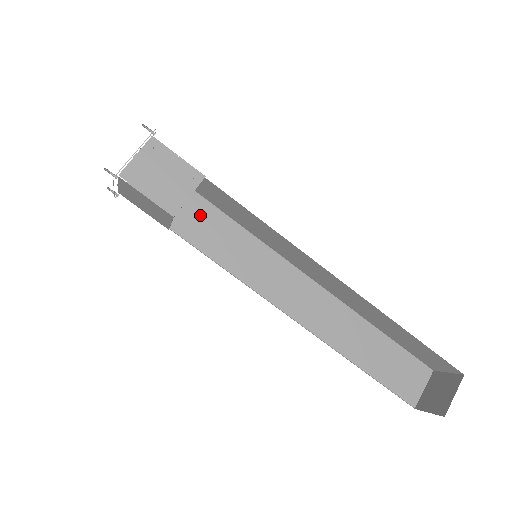
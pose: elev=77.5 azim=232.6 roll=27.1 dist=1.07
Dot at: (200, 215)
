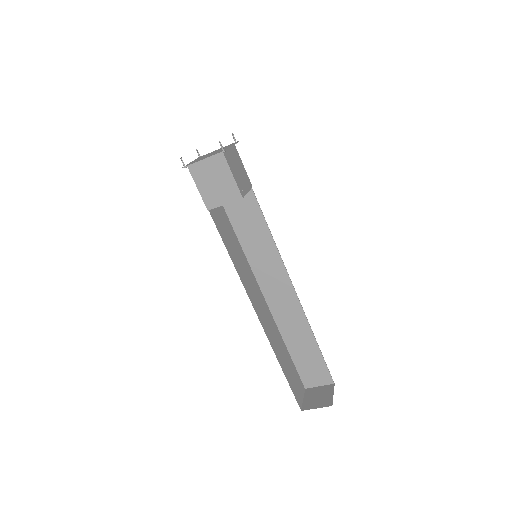
Dot at: (221, 214)
